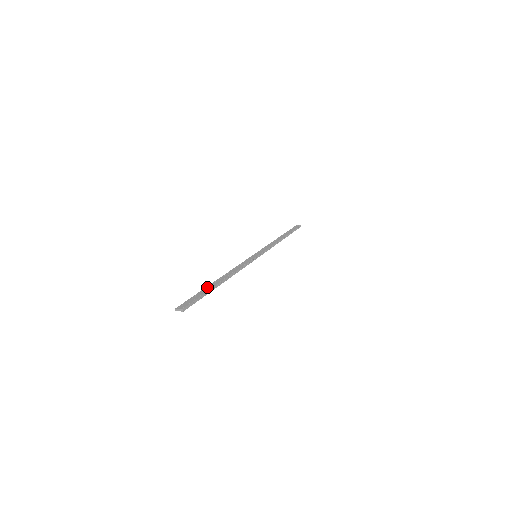
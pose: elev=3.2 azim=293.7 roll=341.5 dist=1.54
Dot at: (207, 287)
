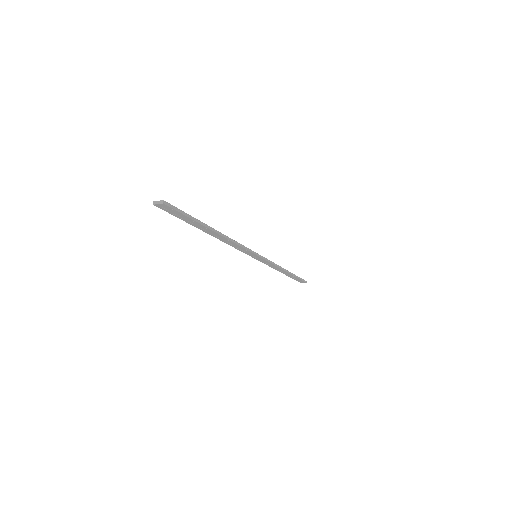
Dot at: occluded
